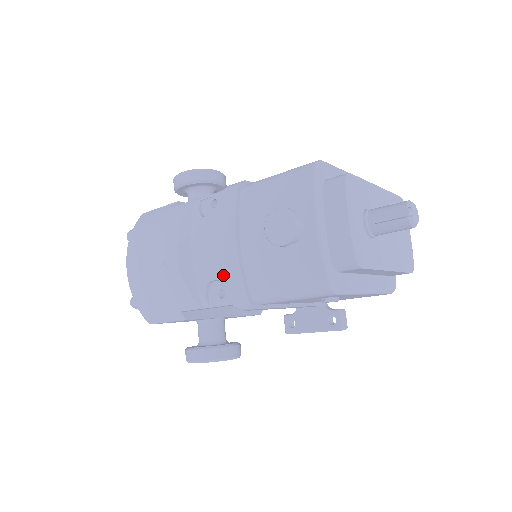
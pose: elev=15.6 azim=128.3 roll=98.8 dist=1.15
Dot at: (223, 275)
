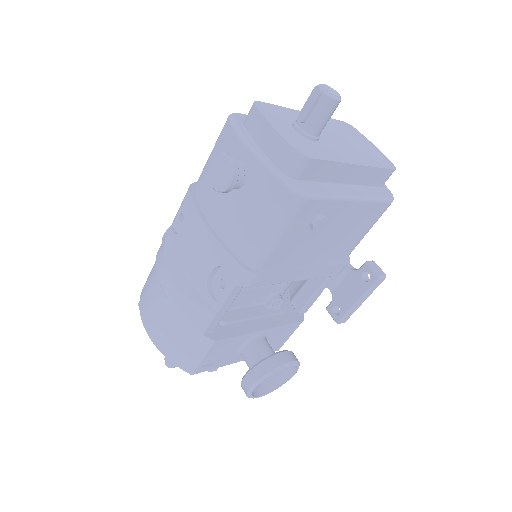
Dot at: (212, 264)
